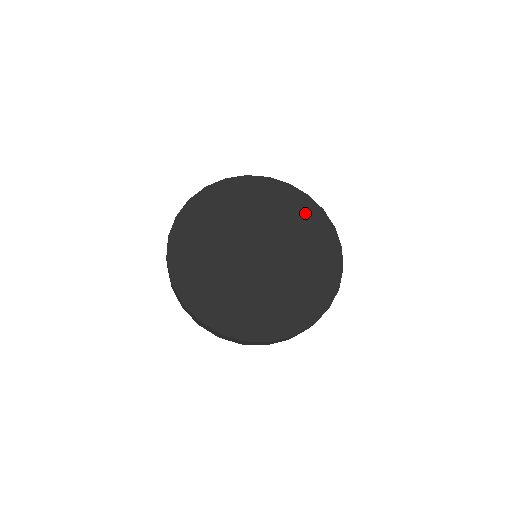
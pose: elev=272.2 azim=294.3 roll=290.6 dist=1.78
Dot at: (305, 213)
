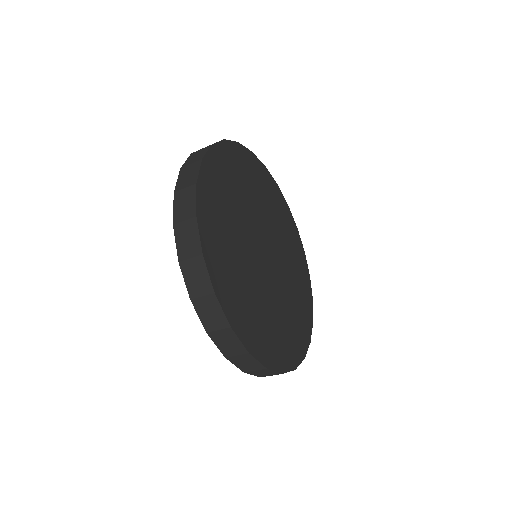
Dot at: (304, 283)
